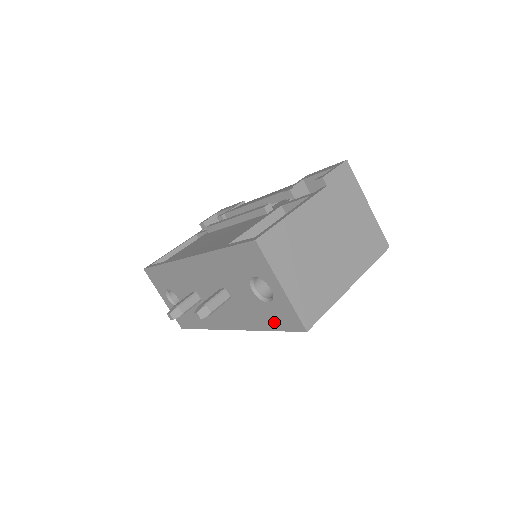
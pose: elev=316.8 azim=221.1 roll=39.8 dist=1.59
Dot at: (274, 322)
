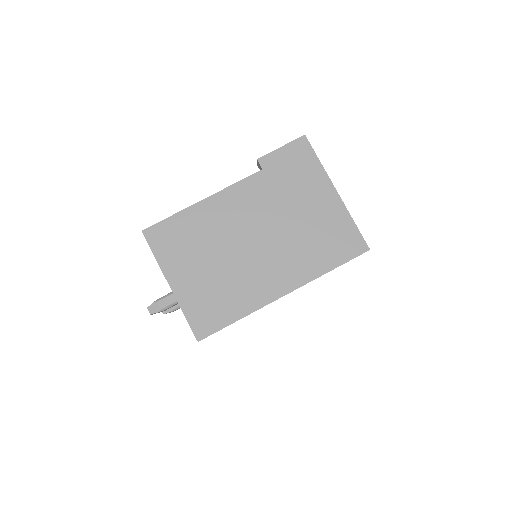
Dot at: occluded
